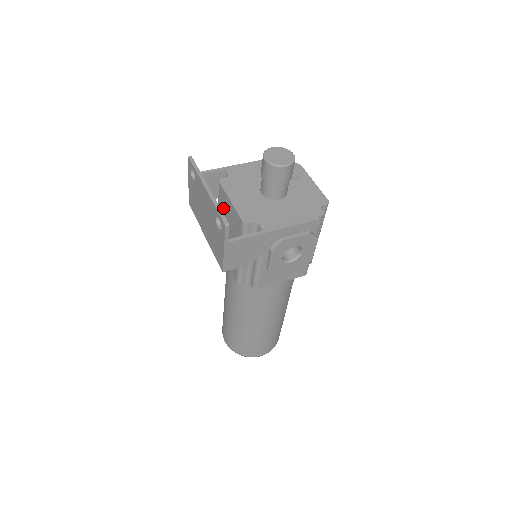
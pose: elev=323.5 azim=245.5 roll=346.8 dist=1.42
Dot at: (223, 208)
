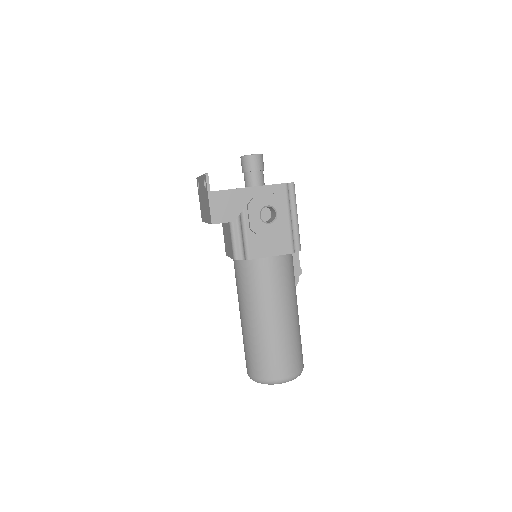
Dot at: occluded
